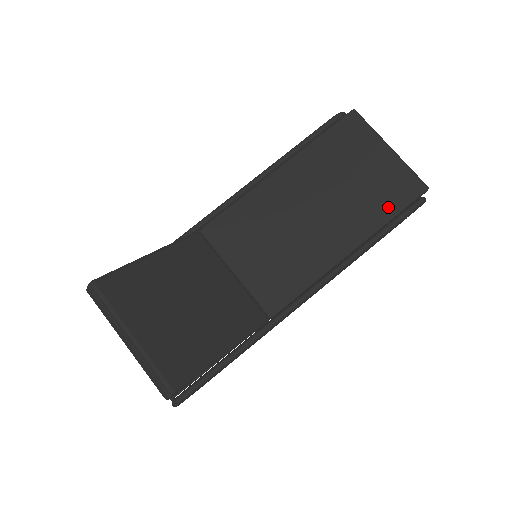
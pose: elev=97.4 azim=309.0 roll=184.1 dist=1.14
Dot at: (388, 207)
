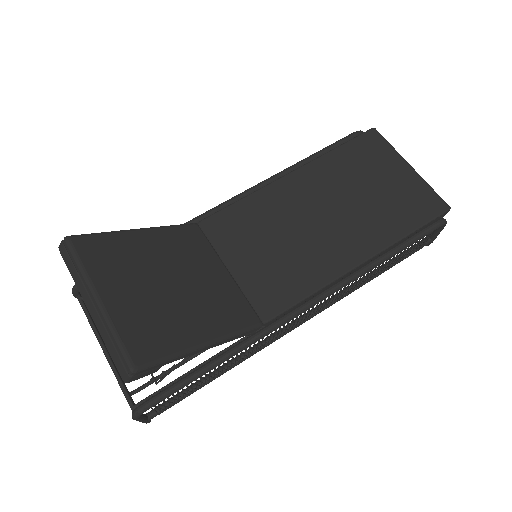
Dot at: (406, 221)
